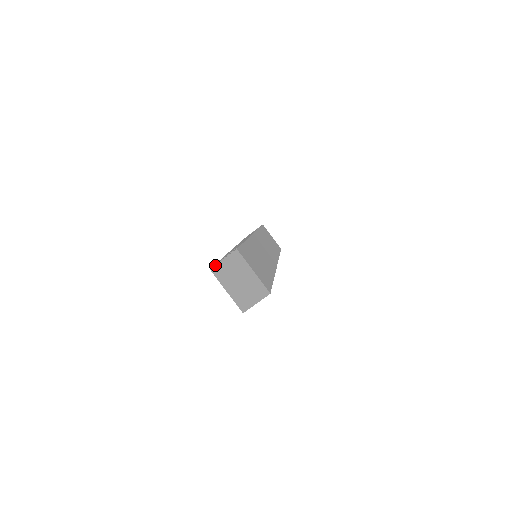
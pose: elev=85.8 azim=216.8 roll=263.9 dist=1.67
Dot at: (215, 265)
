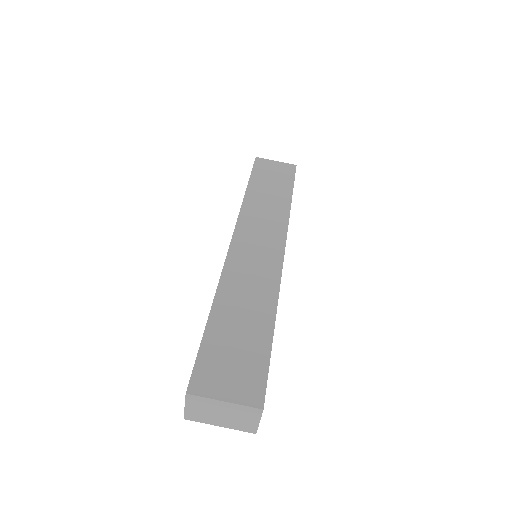
Dot at: (184, 414)
